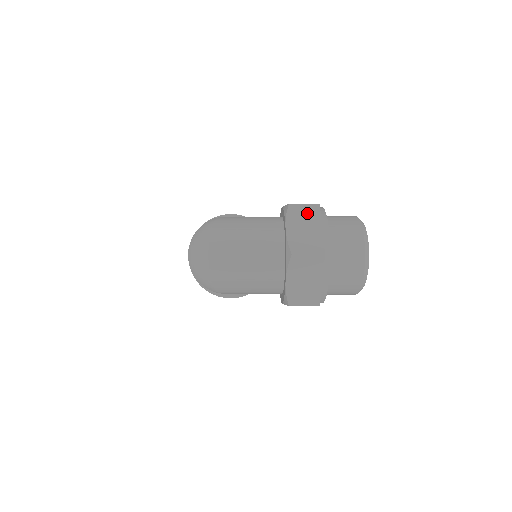
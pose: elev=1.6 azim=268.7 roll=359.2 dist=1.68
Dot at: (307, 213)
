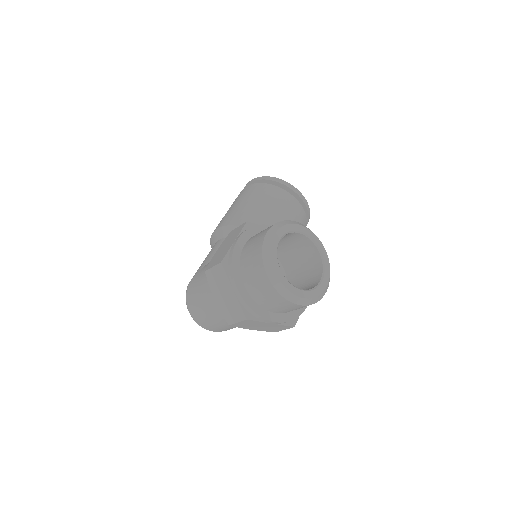
Dot at: (218, 277)
